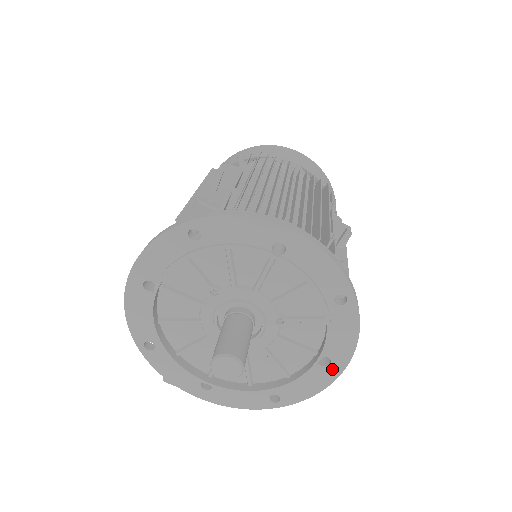
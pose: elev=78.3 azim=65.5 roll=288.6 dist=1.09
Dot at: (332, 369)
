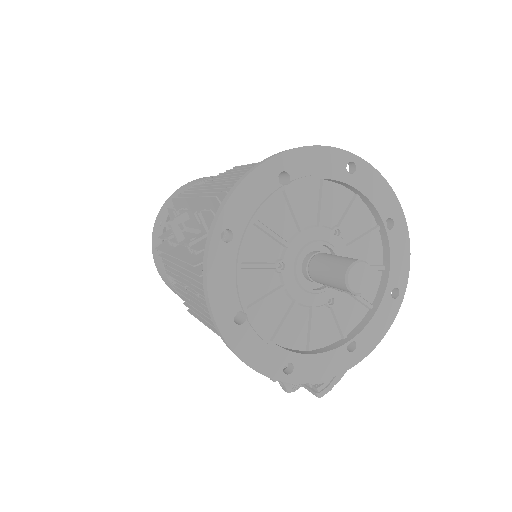
Dot at: (398, 224)
